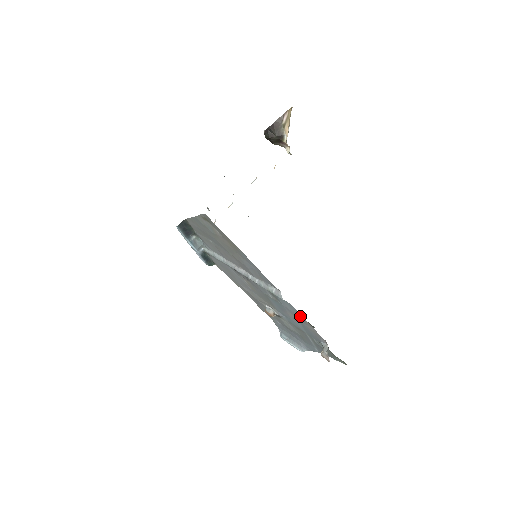
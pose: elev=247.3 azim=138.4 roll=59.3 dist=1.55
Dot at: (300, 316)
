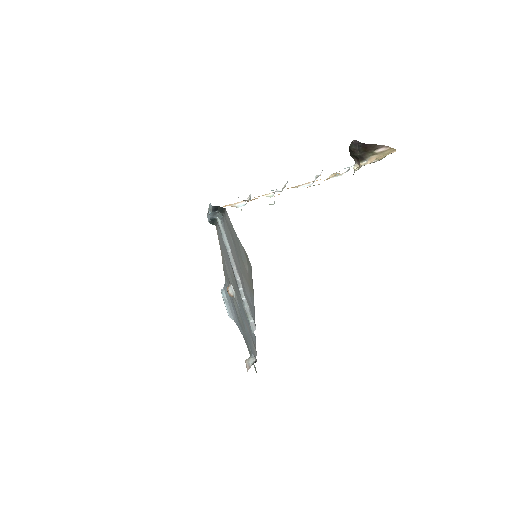
Dot at: (254, 341)
